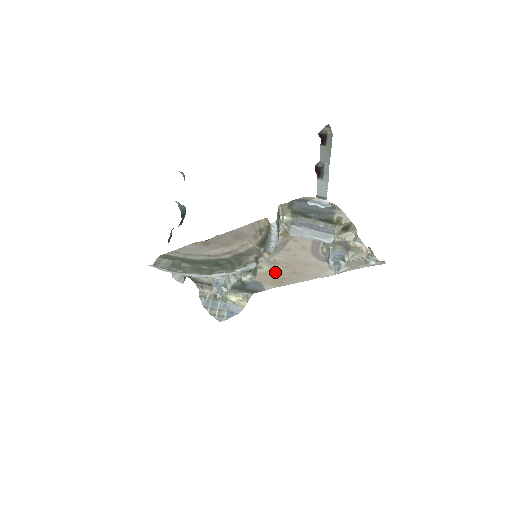
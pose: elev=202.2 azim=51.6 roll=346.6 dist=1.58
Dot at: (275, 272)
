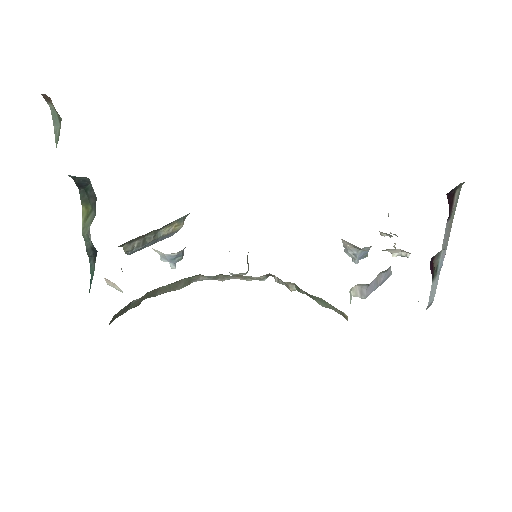
Dot at: occluded
